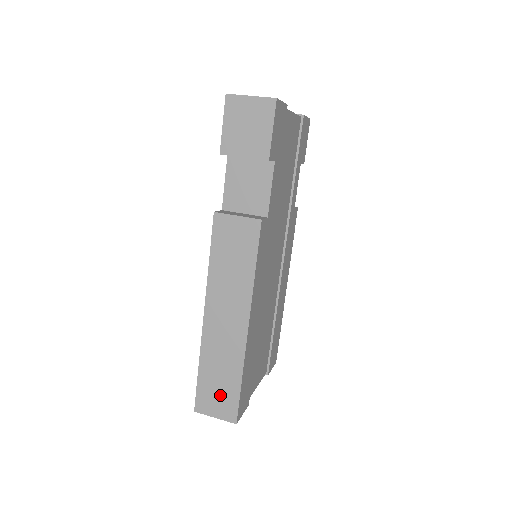
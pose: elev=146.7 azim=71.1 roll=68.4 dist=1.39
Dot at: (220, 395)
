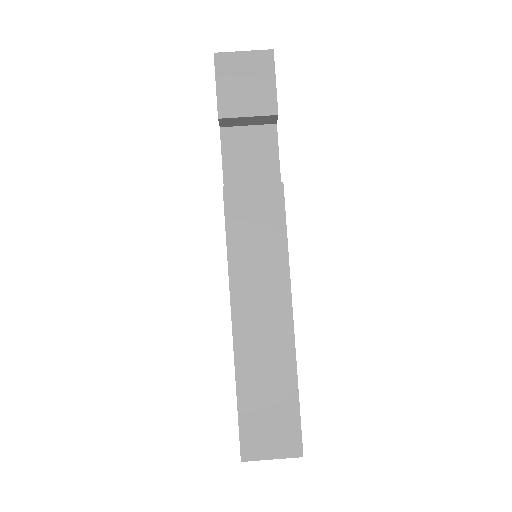
Dot at: (273, 423)
